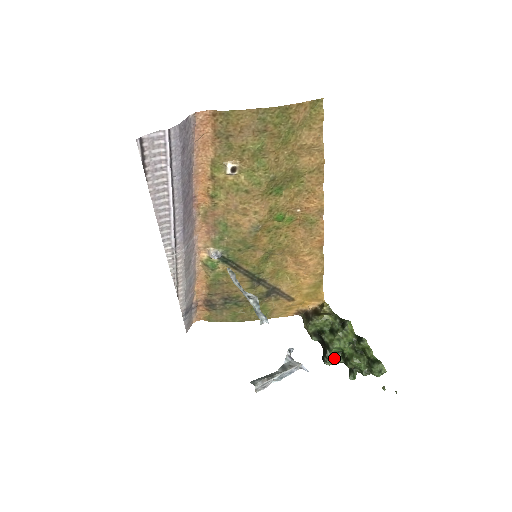
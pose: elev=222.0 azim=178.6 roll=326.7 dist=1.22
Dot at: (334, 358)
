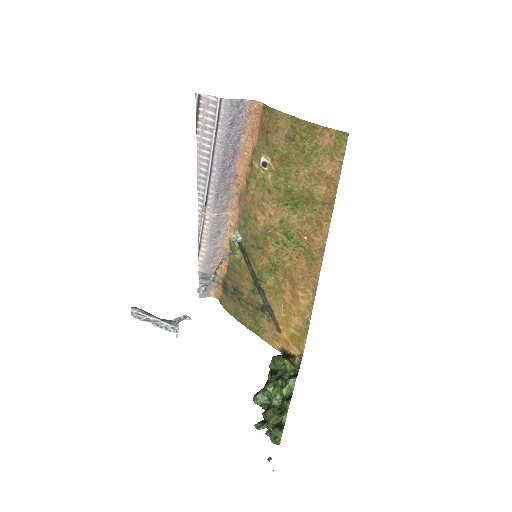
Dot at: (263, 400)
